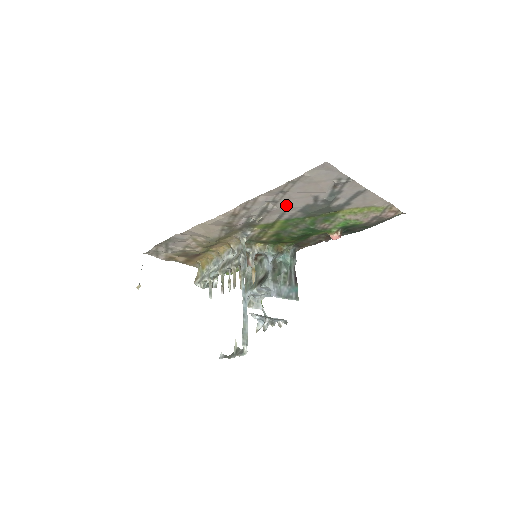
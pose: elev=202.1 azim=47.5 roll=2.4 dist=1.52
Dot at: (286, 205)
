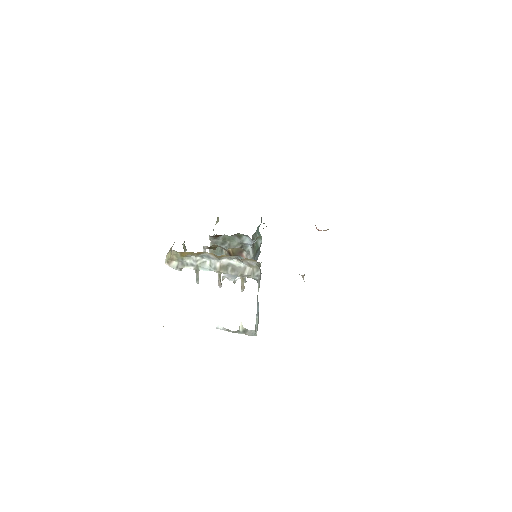
Dot at: occluded
